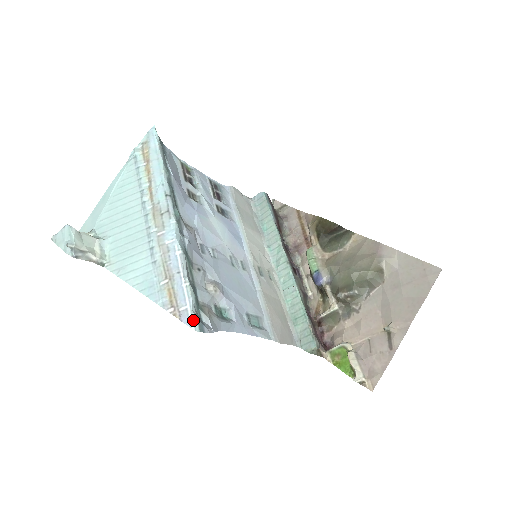
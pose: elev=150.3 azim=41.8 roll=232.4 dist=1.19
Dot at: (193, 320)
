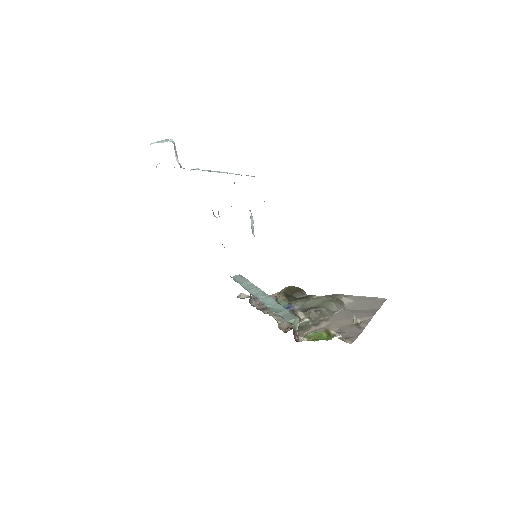
Dot at: occluded
